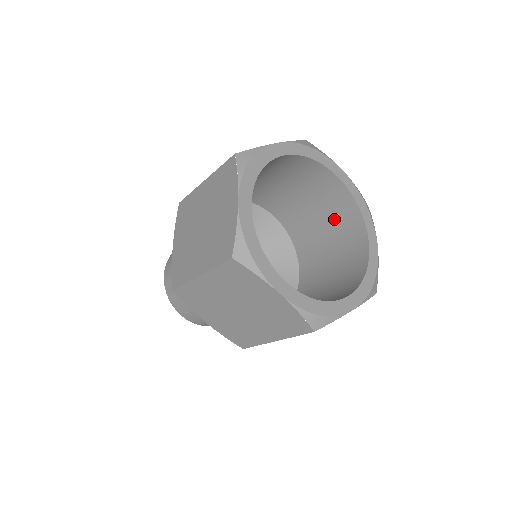
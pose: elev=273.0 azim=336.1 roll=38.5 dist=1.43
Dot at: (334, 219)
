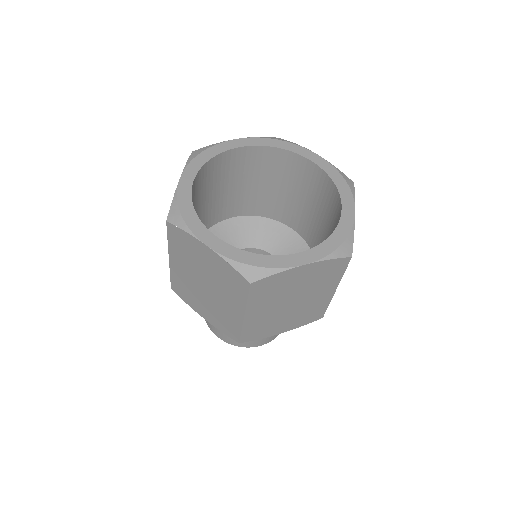
Dot at: (324, 205)
